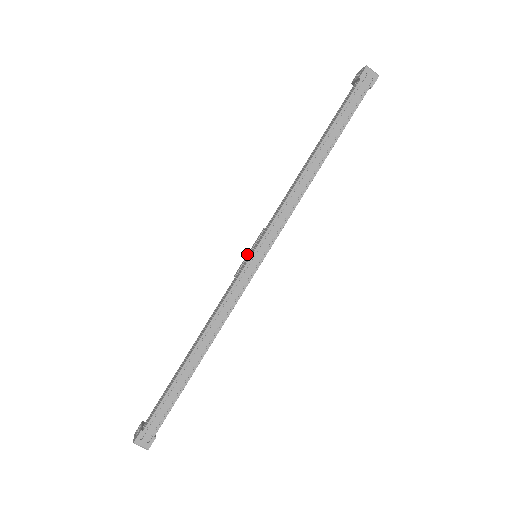
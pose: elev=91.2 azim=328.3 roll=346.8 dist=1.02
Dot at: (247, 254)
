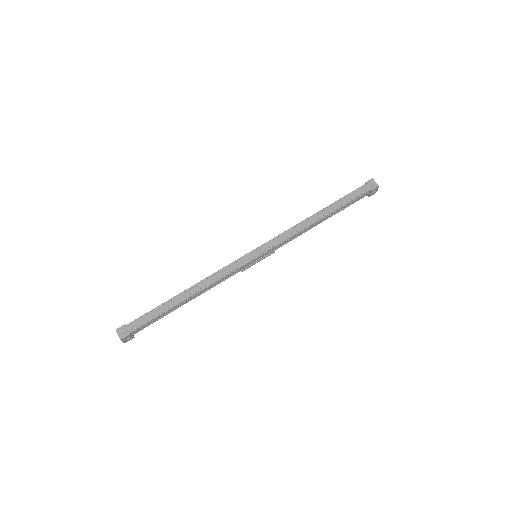
Dot at: occluded
